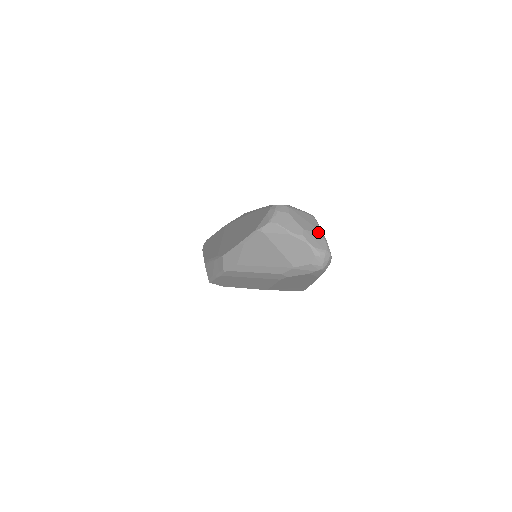
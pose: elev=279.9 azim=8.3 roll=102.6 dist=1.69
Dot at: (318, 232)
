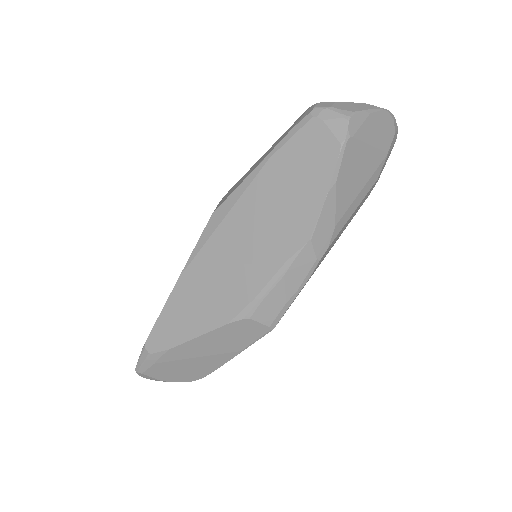
Dot at: occluded
